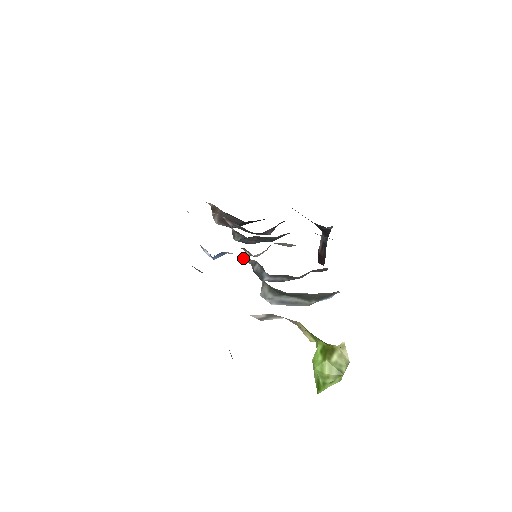
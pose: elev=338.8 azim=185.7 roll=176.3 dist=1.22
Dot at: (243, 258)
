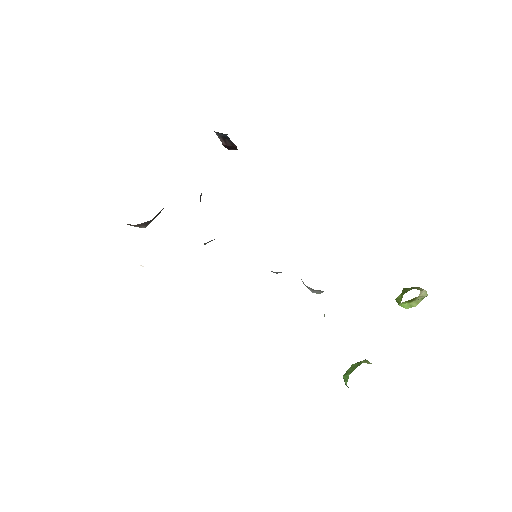
Dot at: occluded
